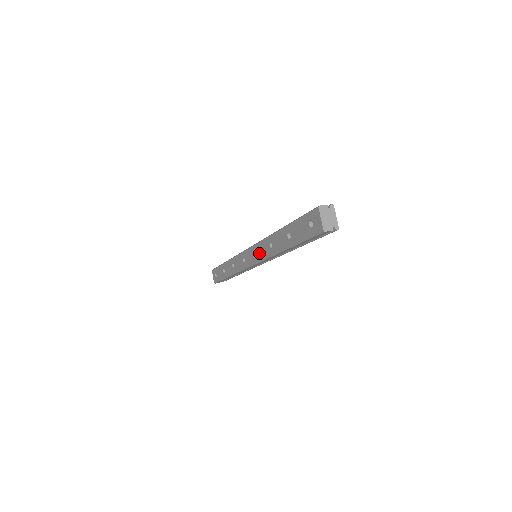
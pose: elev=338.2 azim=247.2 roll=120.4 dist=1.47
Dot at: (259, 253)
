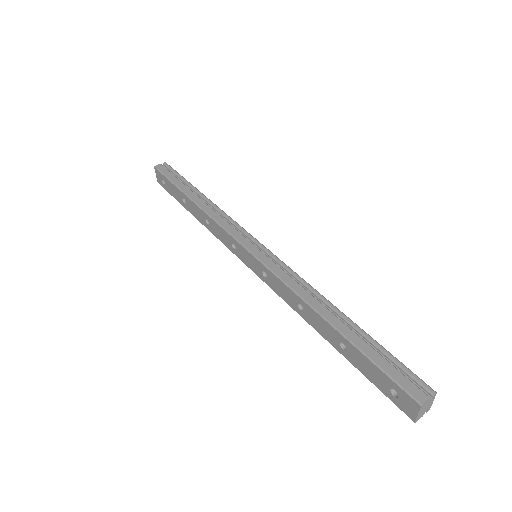
Dot at: (271, 282)
